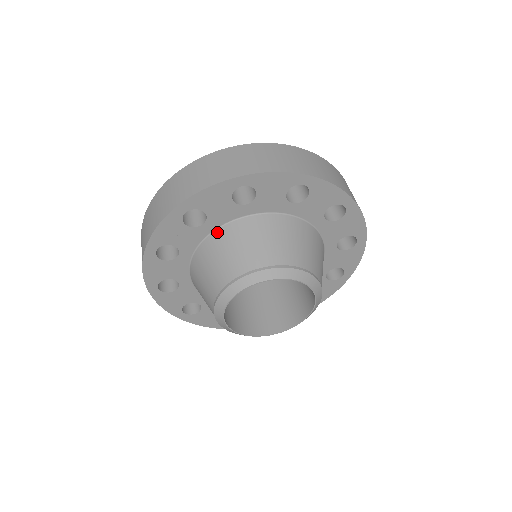
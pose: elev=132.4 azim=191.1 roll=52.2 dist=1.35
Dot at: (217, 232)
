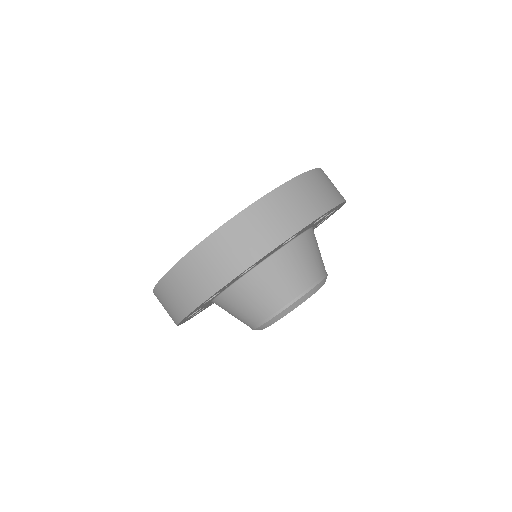
Dot at: (257, 269)
